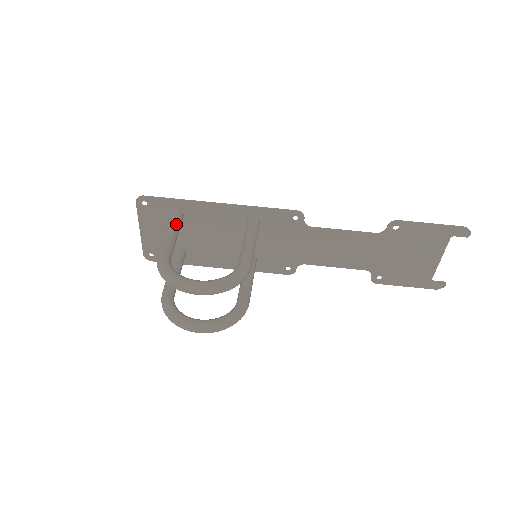
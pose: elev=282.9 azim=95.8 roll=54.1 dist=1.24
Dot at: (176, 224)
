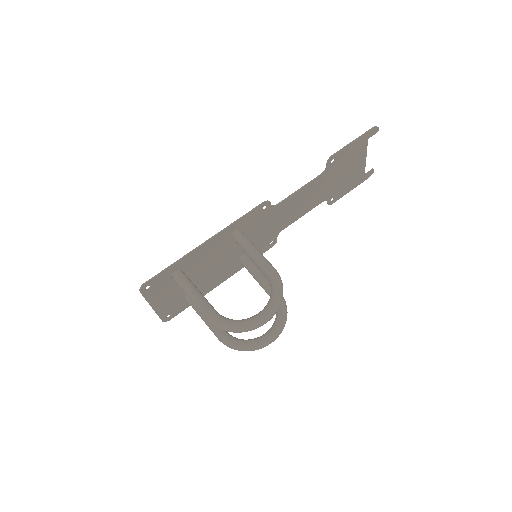
Dot at: (190, 284)
